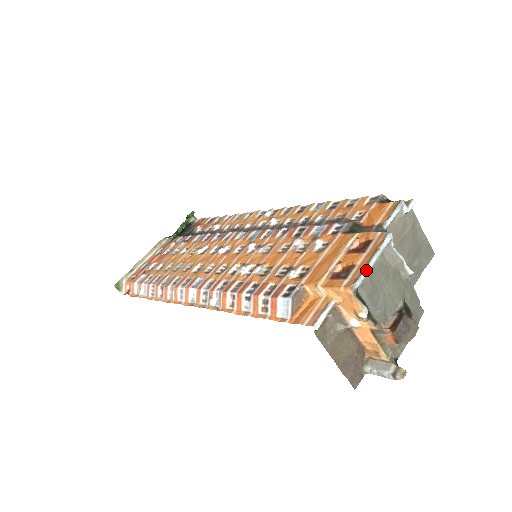
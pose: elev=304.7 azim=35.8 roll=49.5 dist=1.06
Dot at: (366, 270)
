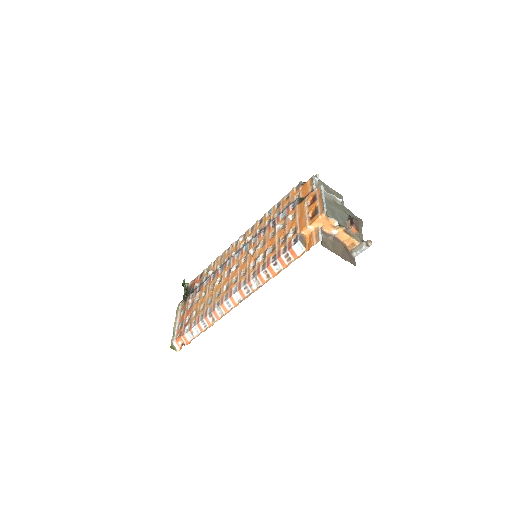
Dot at: (324, 203)
